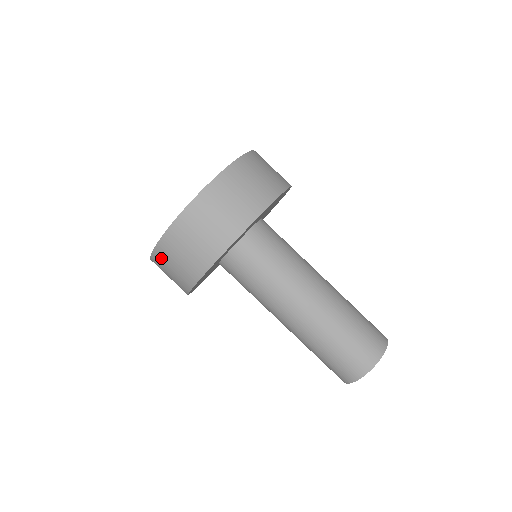
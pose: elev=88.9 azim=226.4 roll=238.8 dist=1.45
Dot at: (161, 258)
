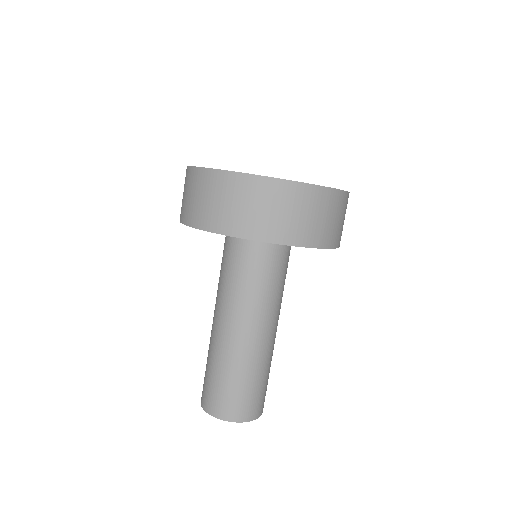
Dot at: occluded
